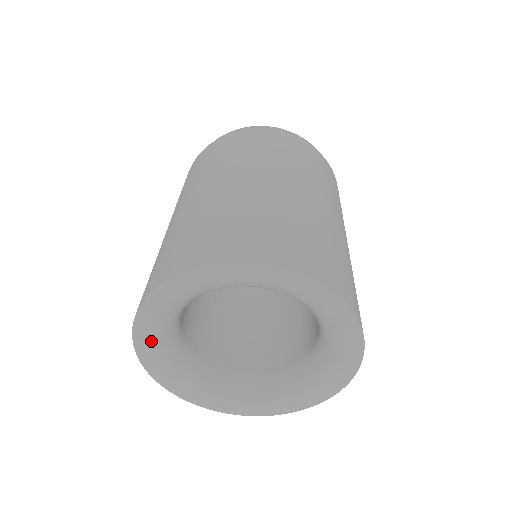
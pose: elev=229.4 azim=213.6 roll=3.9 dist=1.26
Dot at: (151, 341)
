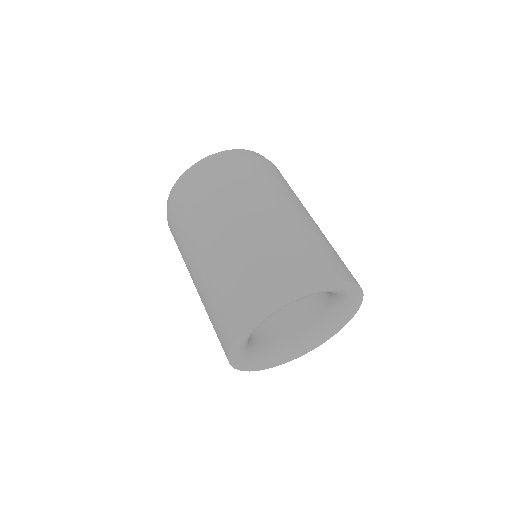
Dot at: (240, 356)
